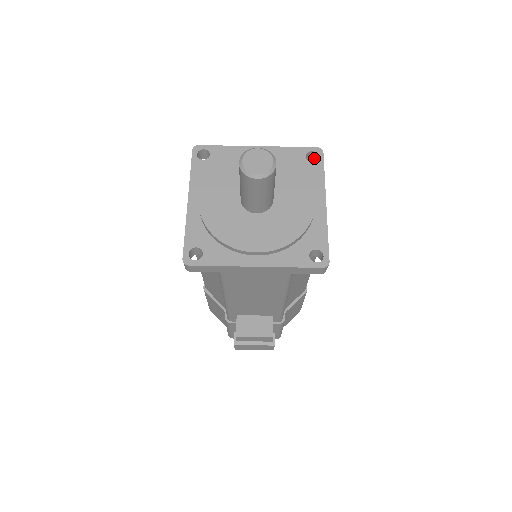
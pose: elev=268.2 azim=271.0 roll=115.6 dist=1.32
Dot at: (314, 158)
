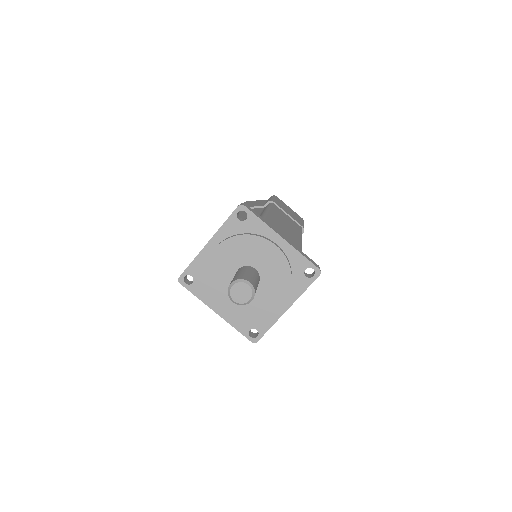
Dot at: occluded
